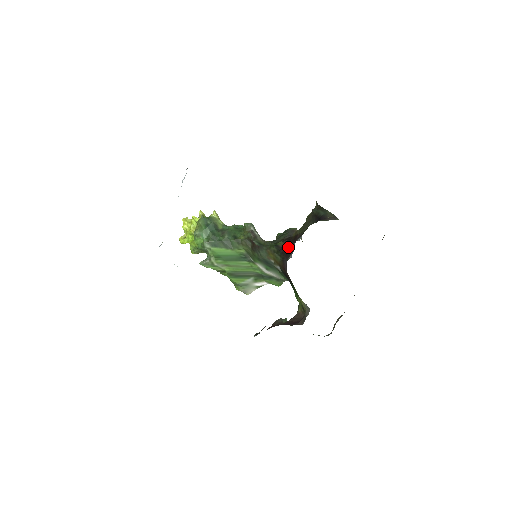
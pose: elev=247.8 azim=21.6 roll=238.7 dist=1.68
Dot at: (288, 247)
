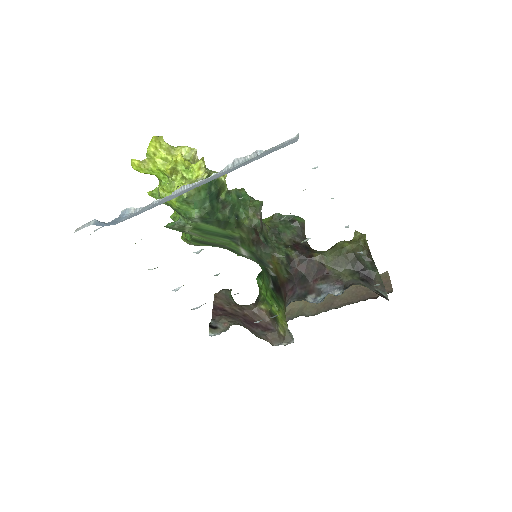
Dot at: (306, 273)
